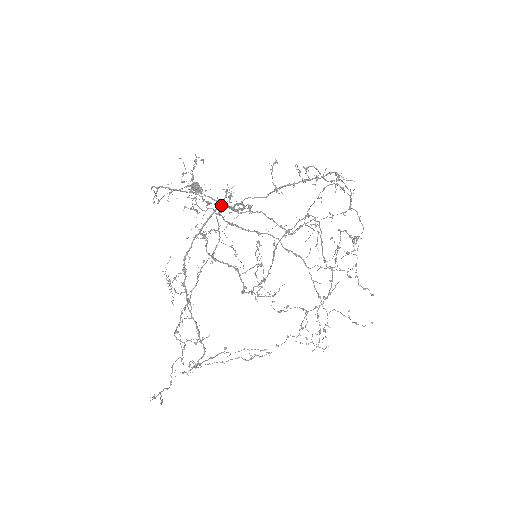
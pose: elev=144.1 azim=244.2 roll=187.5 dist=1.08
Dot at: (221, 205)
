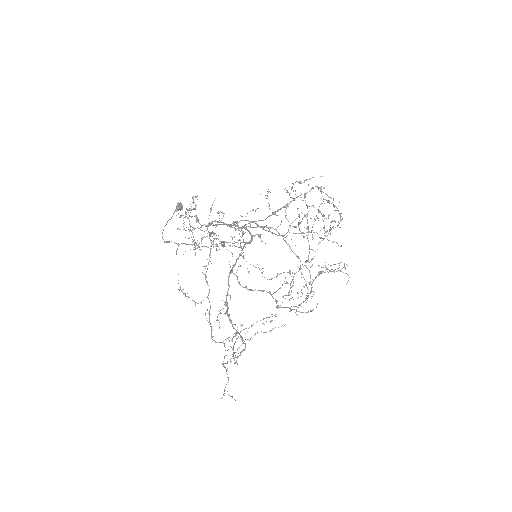
Dot at: (243, 247)
